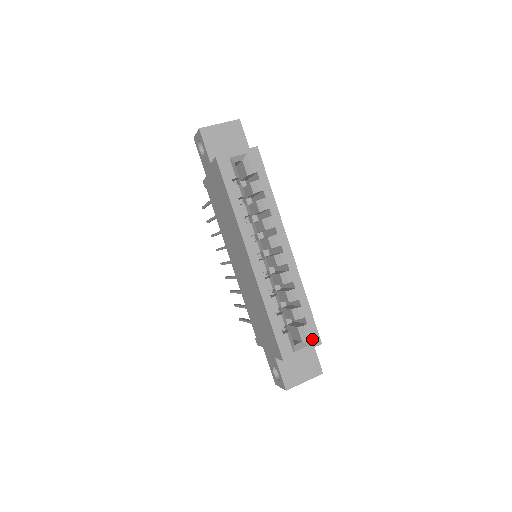
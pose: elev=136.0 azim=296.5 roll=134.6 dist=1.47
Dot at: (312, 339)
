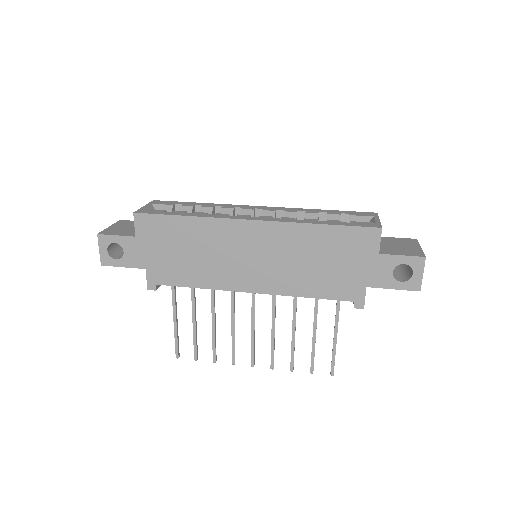
Dot at: (368, 215)
